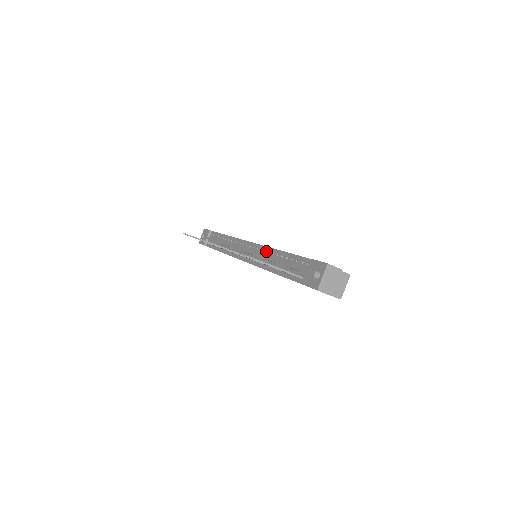
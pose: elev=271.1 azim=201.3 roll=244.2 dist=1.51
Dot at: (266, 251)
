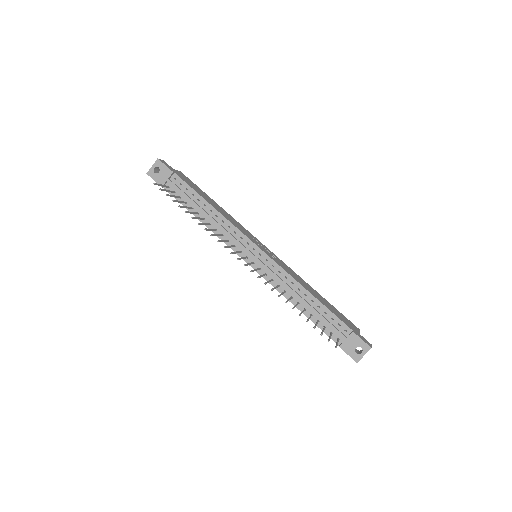
Dot at: (289, 279)
